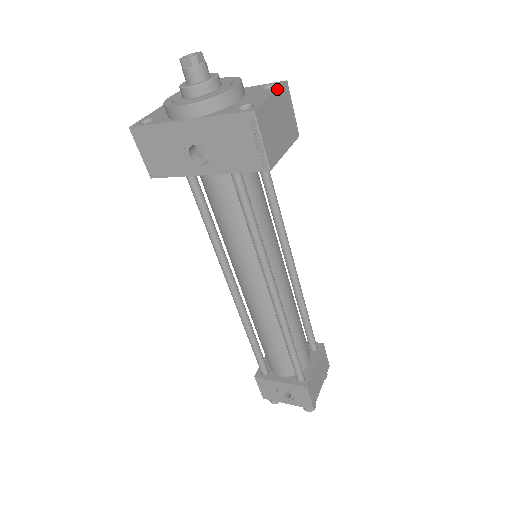
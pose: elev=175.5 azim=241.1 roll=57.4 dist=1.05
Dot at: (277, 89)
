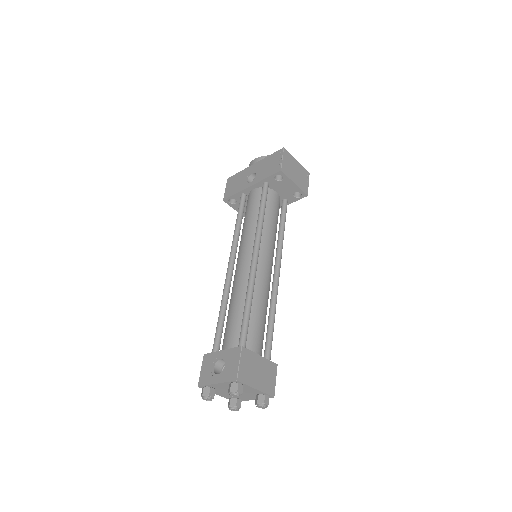
Dot at: (301, 165)
